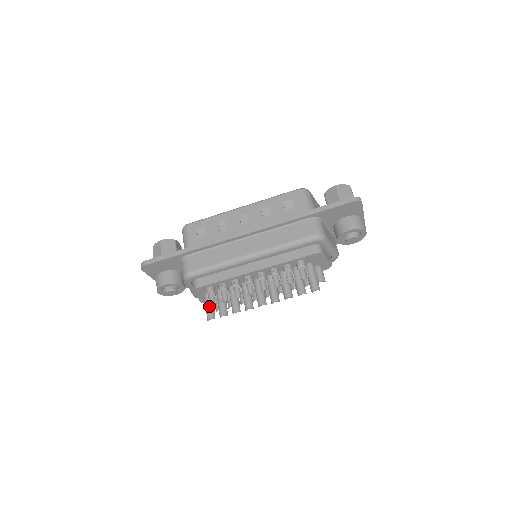
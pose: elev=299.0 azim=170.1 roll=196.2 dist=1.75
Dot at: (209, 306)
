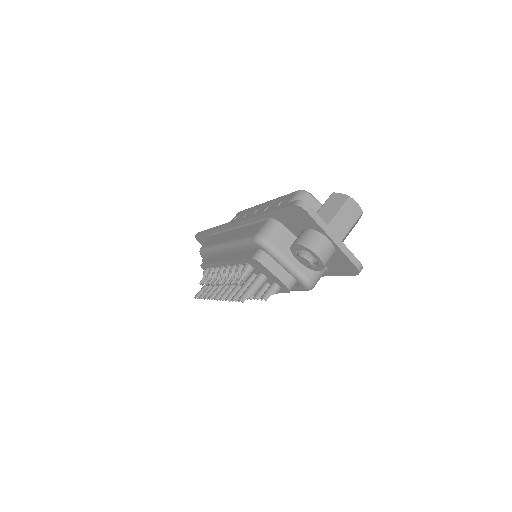
Dot at: (203, 286)
